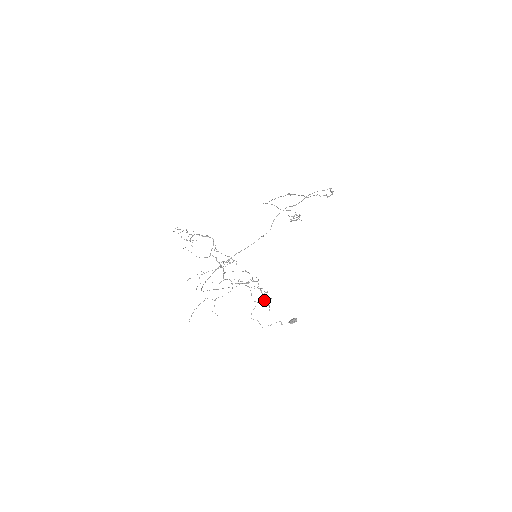
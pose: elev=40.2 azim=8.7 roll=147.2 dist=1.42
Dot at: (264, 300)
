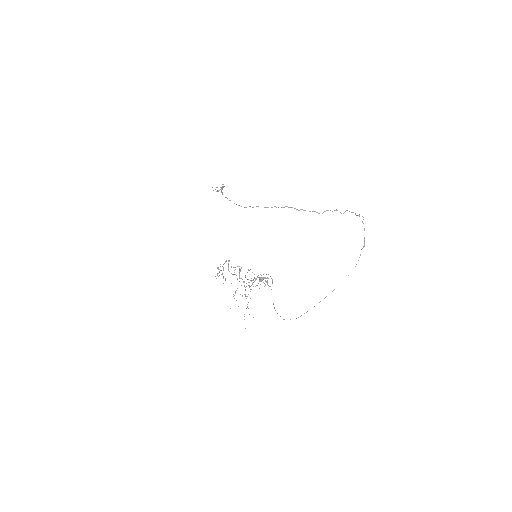
Dot at: (265, 284)
